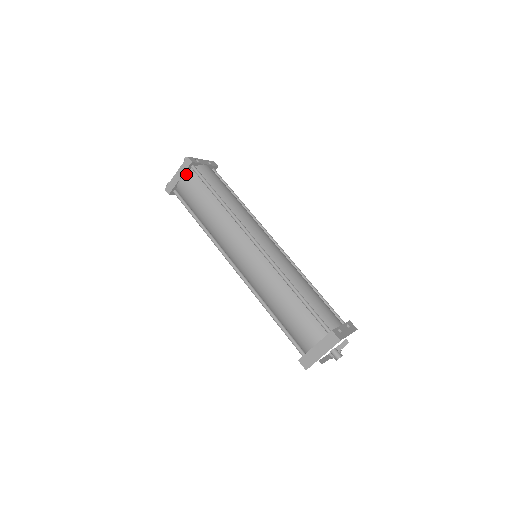
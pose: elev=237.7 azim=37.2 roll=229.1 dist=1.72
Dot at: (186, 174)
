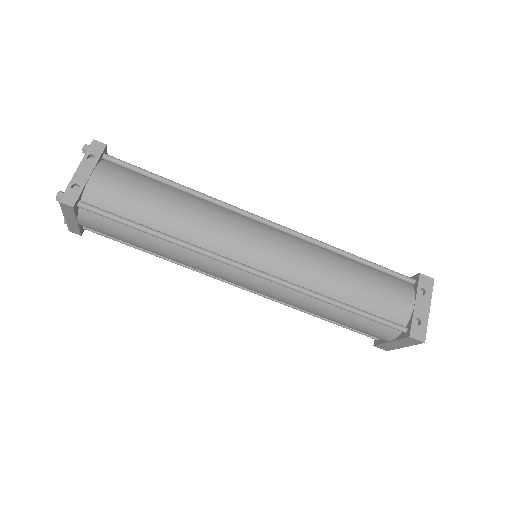
Dot at: (80, 216)
